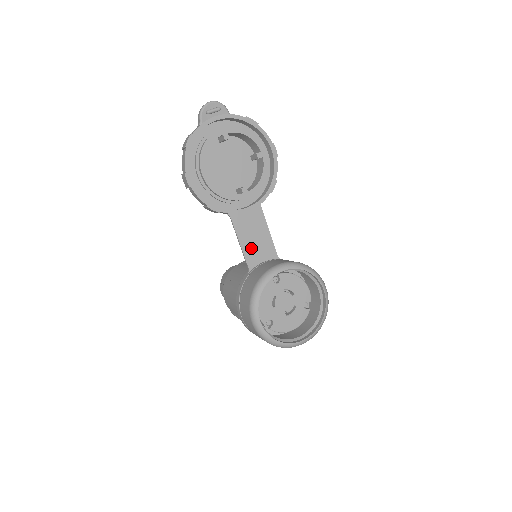
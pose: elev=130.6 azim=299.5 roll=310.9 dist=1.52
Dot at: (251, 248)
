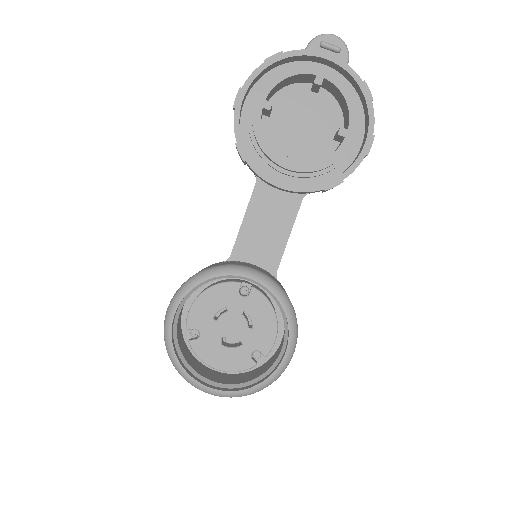
Dot at: (252, 236)
